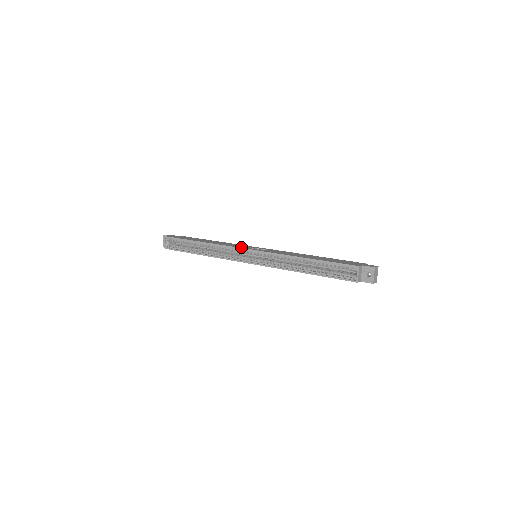
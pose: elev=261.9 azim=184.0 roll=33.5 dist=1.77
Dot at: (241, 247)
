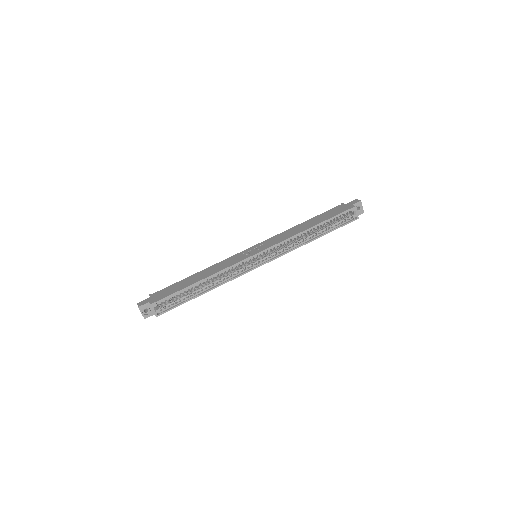
Dot at: (246, 257)
